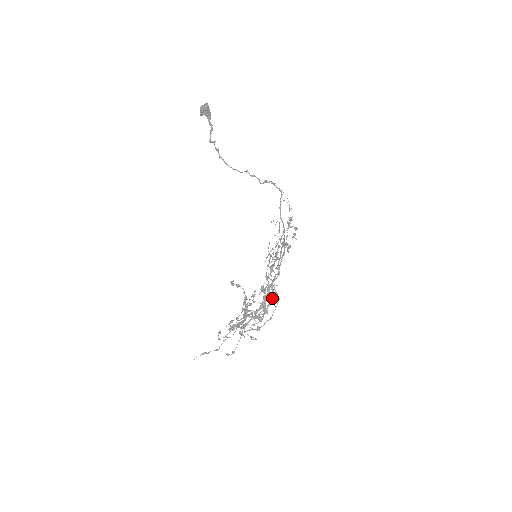
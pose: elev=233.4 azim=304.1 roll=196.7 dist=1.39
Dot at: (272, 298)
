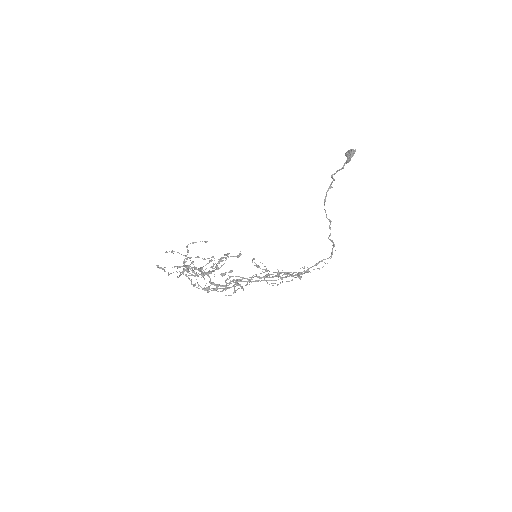
Dot at: (228, 287)
